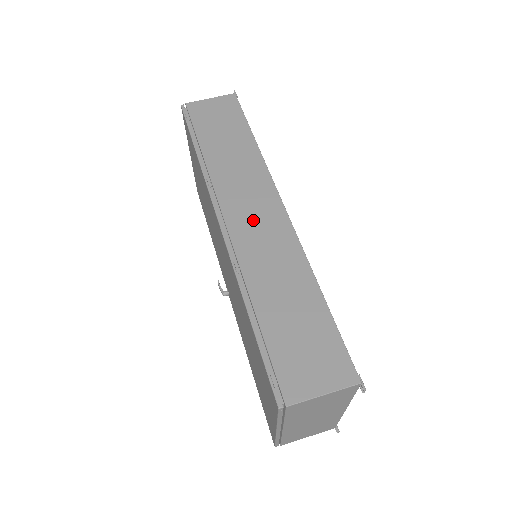
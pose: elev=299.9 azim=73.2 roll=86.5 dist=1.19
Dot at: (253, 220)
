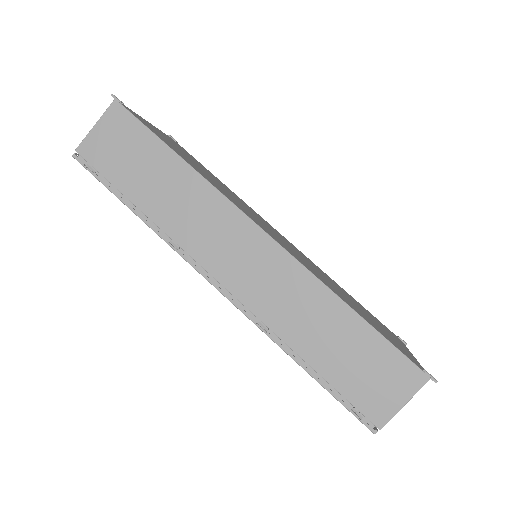
Dot at: (245, 267)
